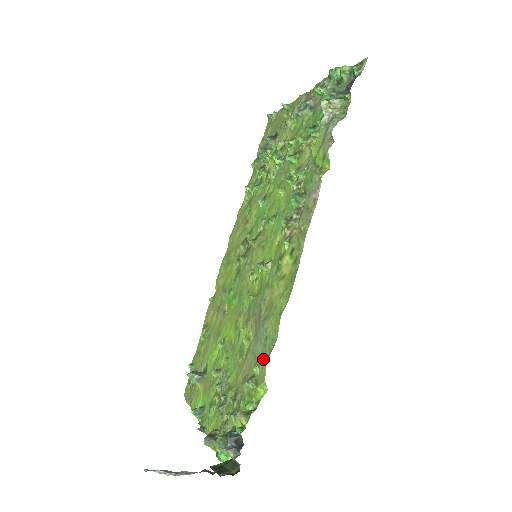
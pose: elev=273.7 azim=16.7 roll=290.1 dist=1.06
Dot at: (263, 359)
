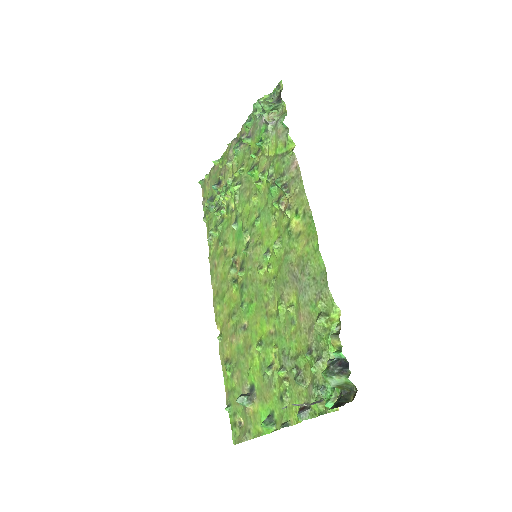
Dot at: (322, 290)
